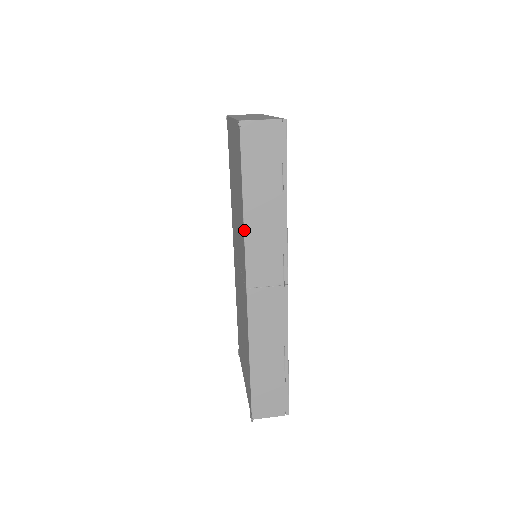
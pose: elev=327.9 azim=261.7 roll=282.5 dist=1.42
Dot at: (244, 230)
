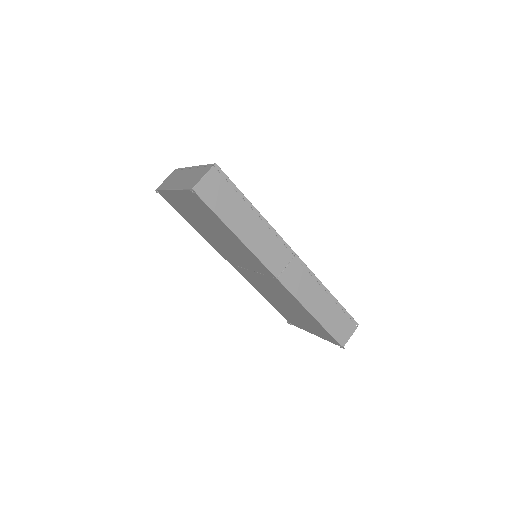
Dot at: (247, 247)
